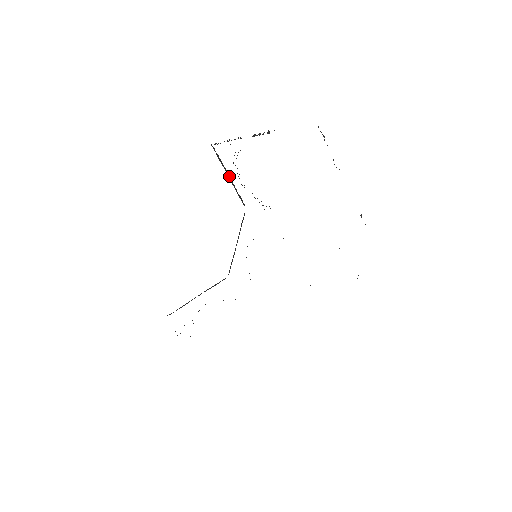
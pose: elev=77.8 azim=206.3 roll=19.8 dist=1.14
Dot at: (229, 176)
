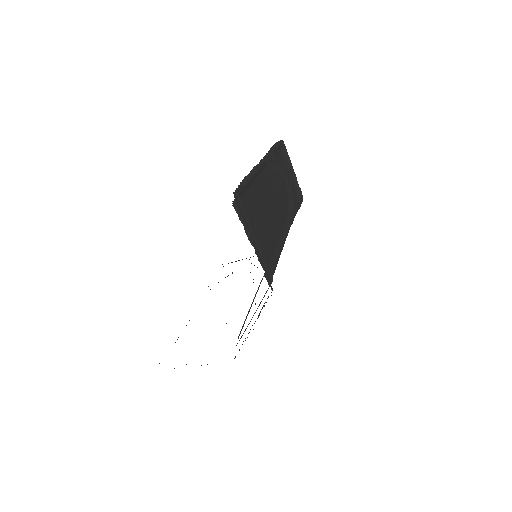
Dot at: (293, 169)
